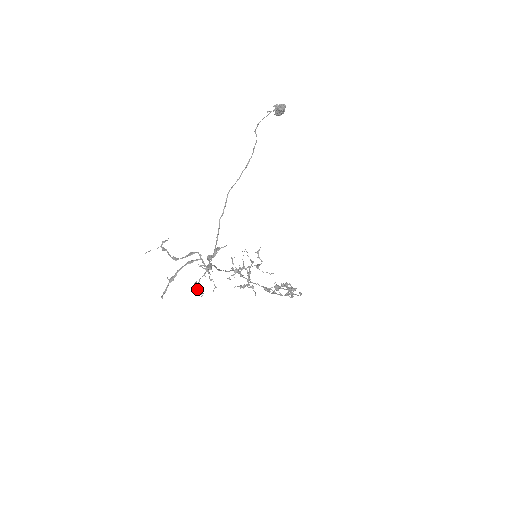
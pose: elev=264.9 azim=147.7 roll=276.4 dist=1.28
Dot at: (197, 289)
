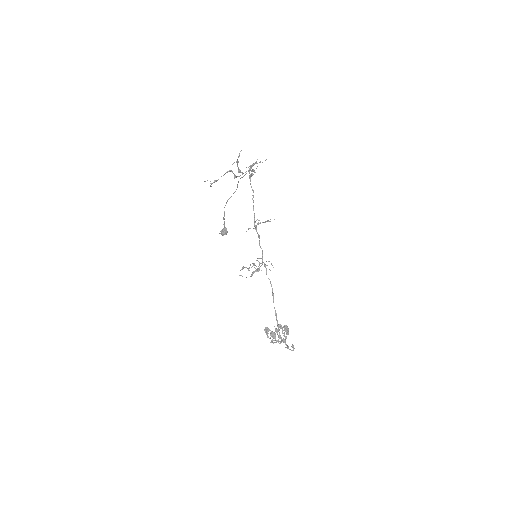
Dot at: (255, 163)
